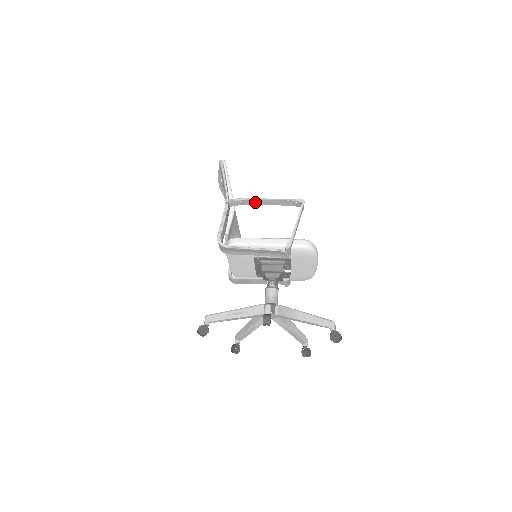
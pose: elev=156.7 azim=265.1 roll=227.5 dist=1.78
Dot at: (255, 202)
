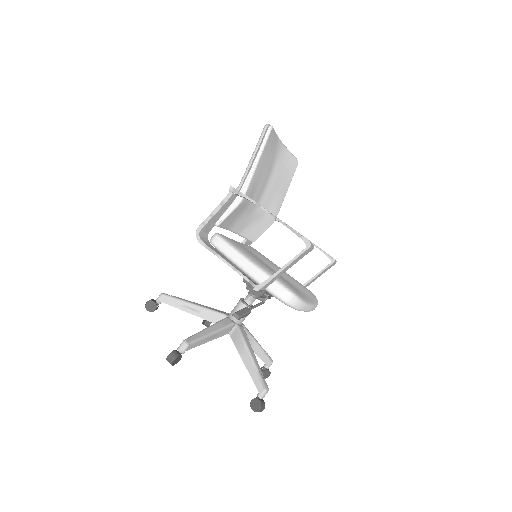
Dot at: occluded
